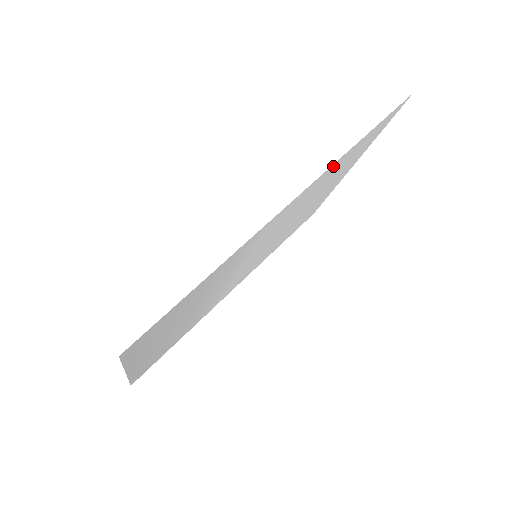
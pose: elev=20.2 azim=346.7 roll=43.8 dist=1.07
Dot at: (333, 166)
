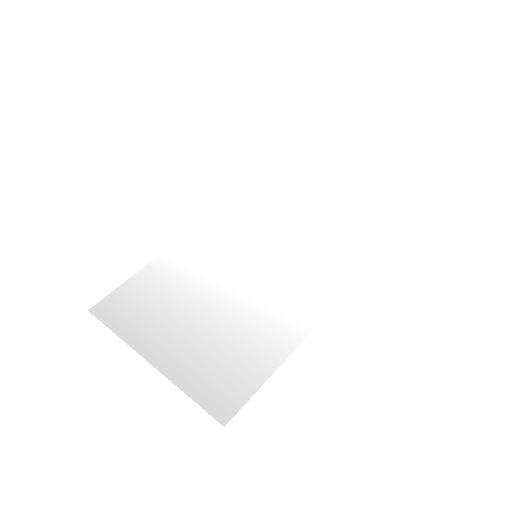
Dot at: (371, 256)
